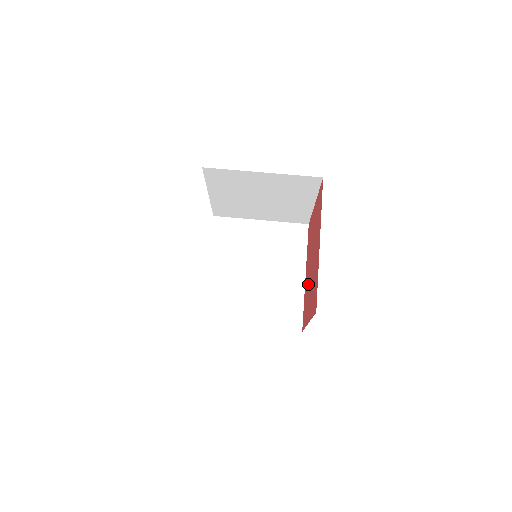
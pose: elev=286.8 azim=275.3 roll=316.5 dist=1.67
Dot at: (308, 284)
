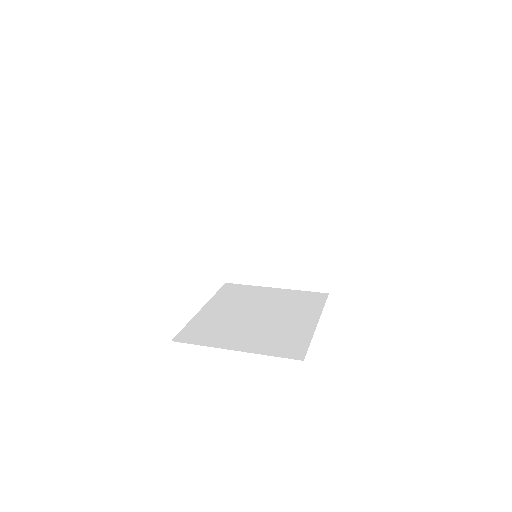
Dot at: occluded
